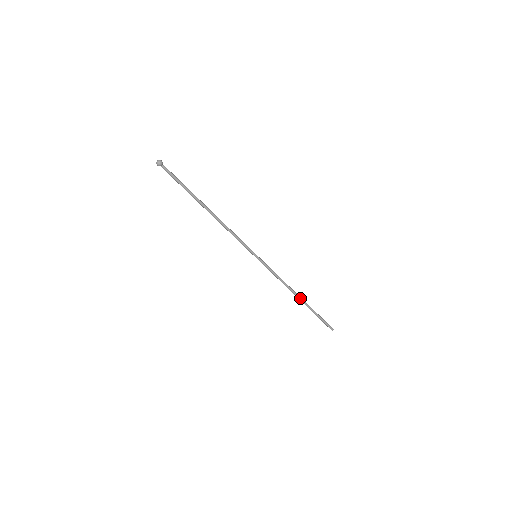
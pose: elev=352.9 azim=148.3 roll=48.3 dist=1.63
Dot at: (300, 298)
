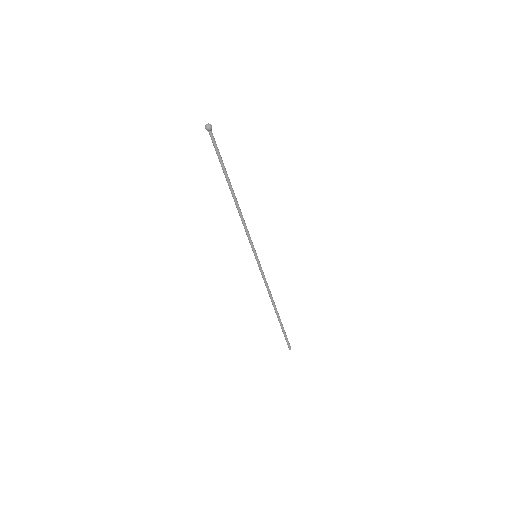
Dot at: (276, 311)
